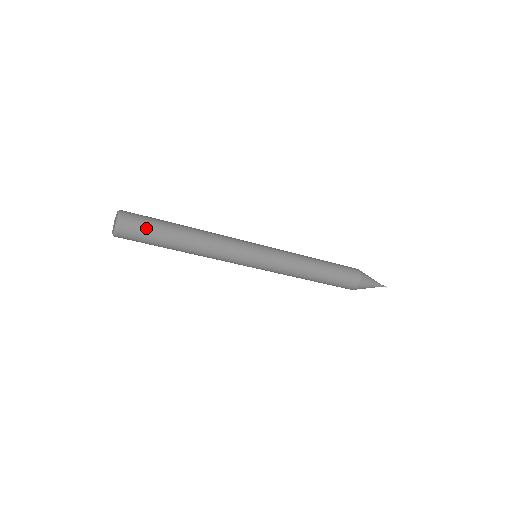
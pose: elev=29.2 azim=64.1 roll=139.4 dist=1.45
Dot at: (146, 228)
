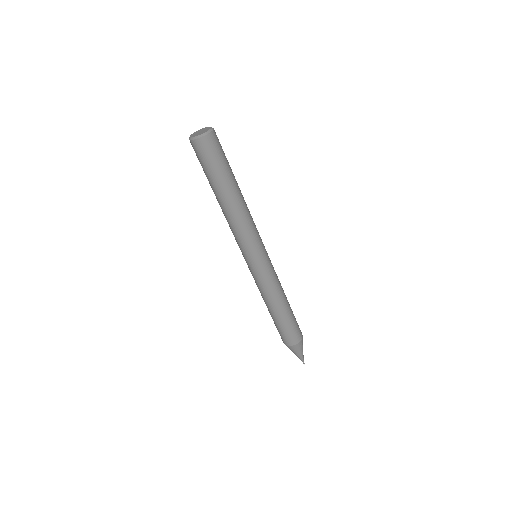
Dot at: occluded
